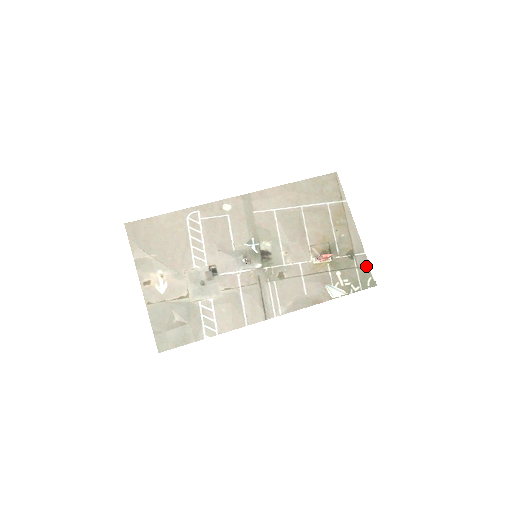
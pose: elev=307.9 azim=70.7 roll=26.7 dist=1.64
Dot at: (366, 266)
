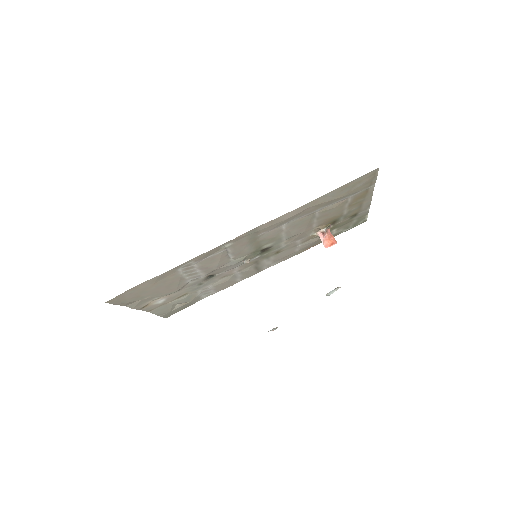
Dot at: (364, 216)
